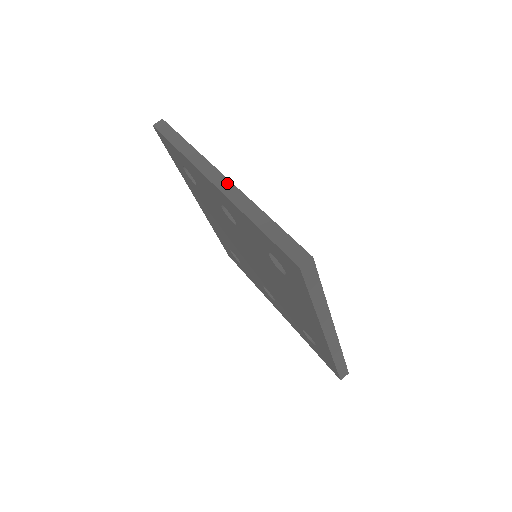
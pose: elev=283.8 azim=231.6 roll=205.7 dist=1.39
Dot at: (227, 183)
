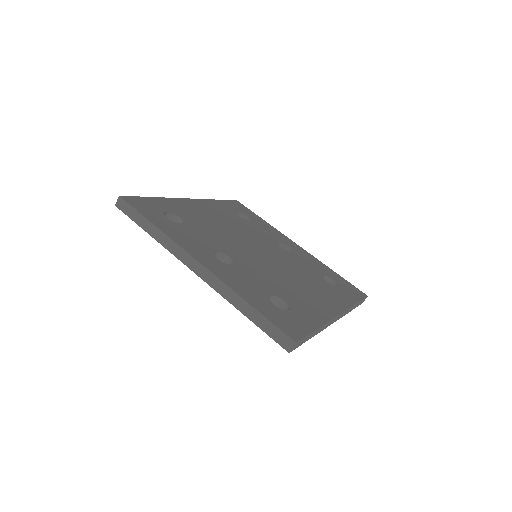
Dot at: (205, 271)
